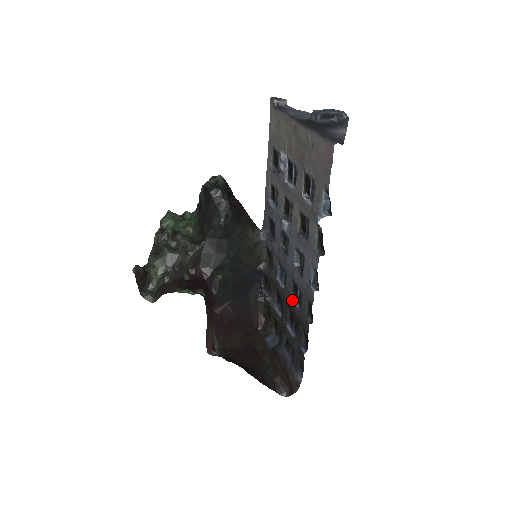
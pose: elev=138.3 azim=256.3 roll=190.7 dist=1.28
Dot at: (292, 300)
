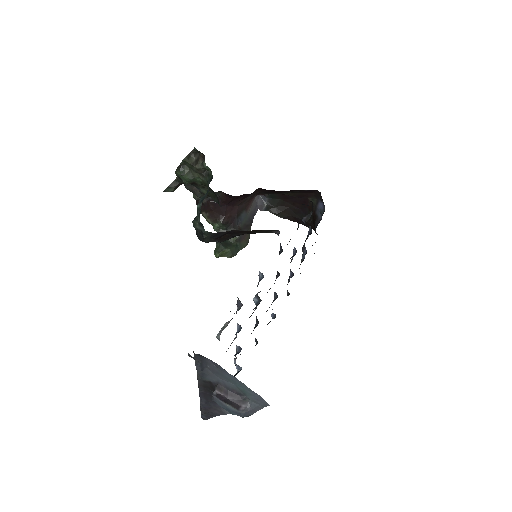
Dot at: (290, 271)
